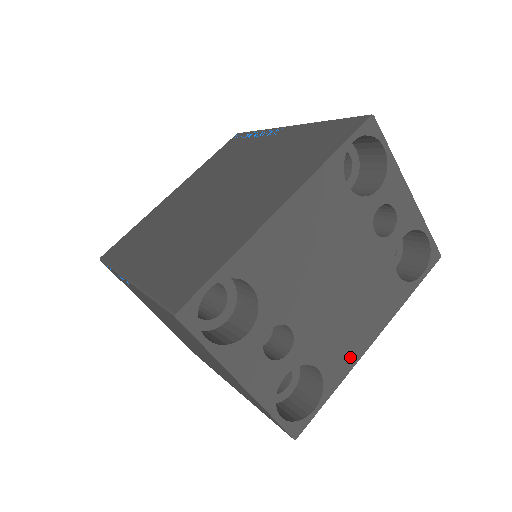
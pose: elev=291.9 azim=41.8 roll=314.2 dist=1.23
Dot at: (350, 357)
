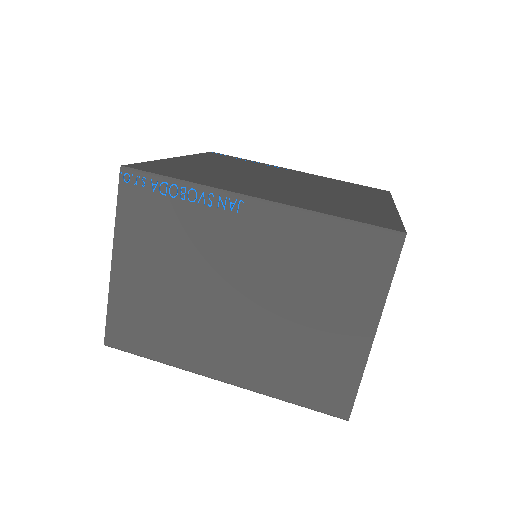
Dot at: occluded
